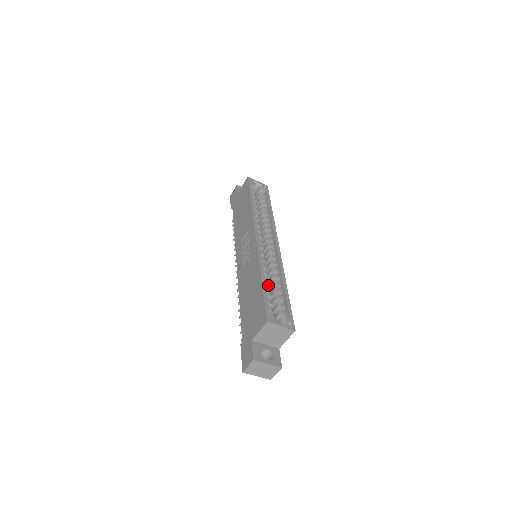
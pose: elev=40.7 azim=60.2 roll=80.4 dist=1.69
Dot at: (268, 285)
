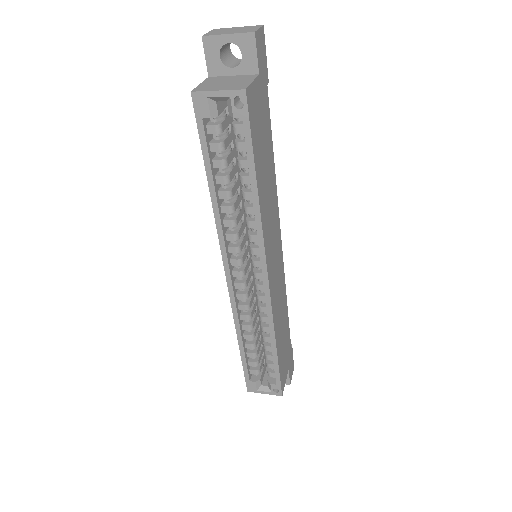
Dot at: (252, 345)
